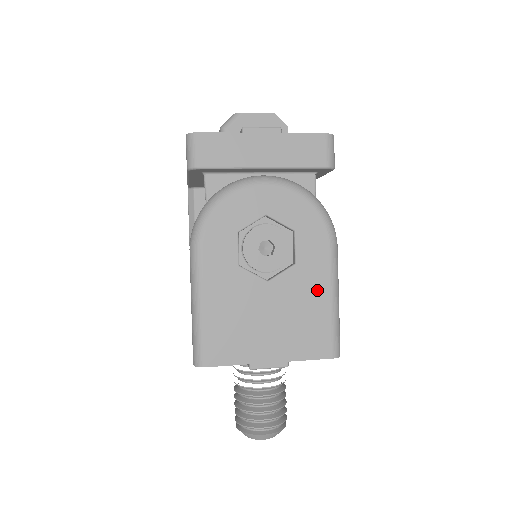
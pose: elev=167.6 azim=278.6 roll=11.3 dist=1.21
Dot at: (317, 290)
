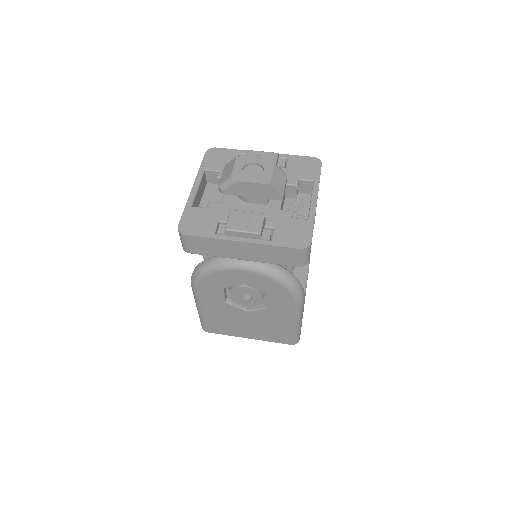
Dot at: (283, 320)
